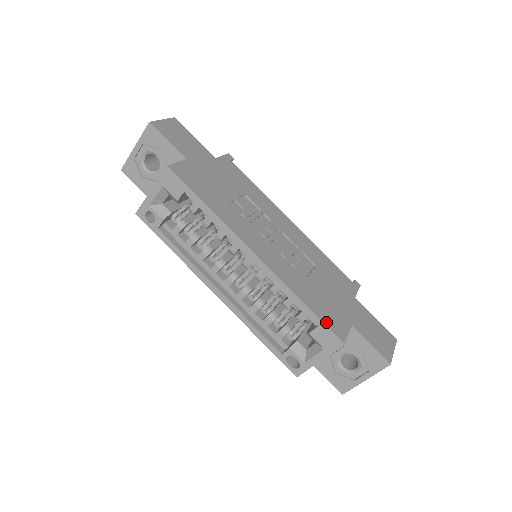
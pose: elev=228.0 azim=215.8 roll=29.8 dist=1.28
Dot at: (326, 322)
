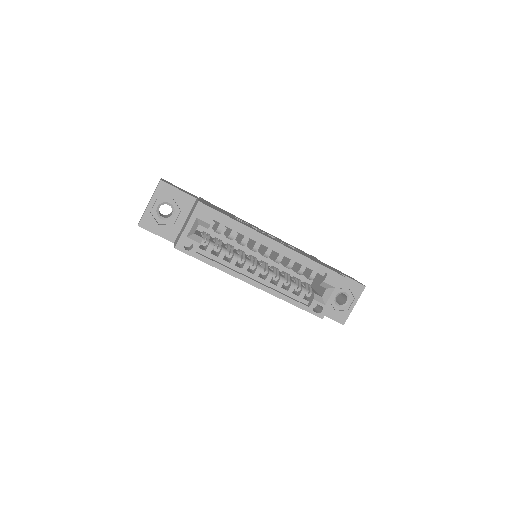
Dot at: (331, 269)
